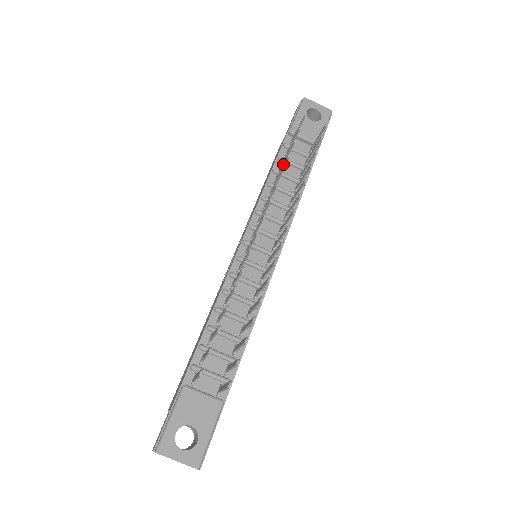
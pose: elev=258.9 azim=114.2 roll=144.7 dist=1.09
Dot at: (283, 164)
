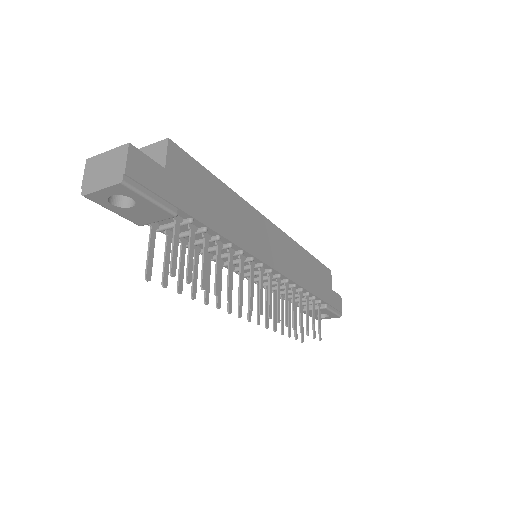
Dot at: (194, 281)
